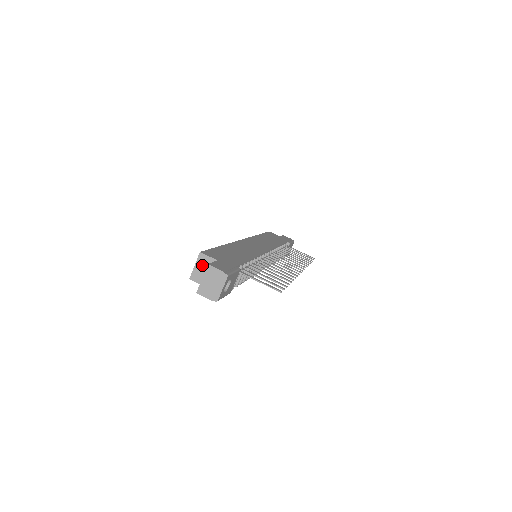
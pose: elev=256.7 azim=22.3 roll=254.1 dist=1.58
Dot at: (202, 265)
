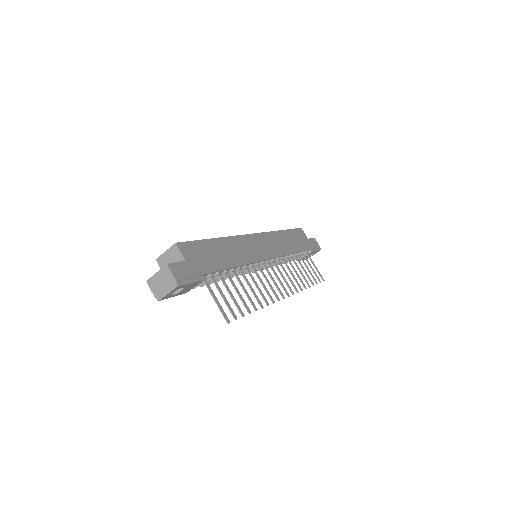
Dot at: (171, 255)
